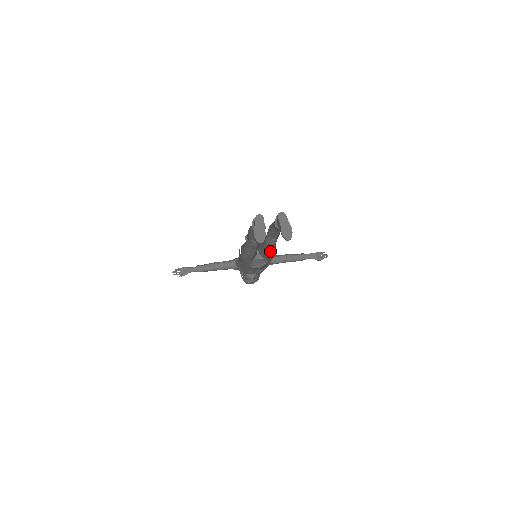
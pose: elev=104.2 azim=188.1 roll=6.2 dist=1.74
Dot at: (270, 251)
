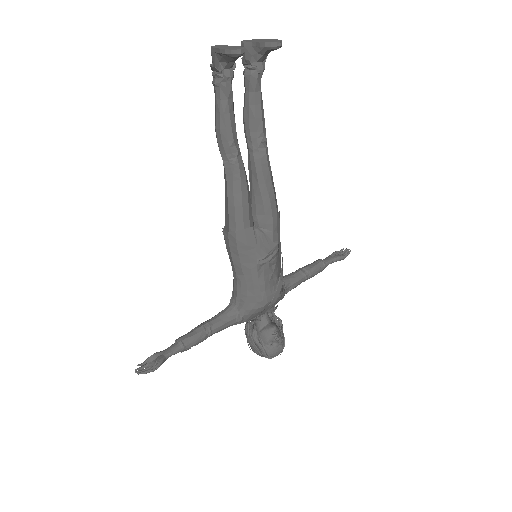
Dot at: (269, 188)
